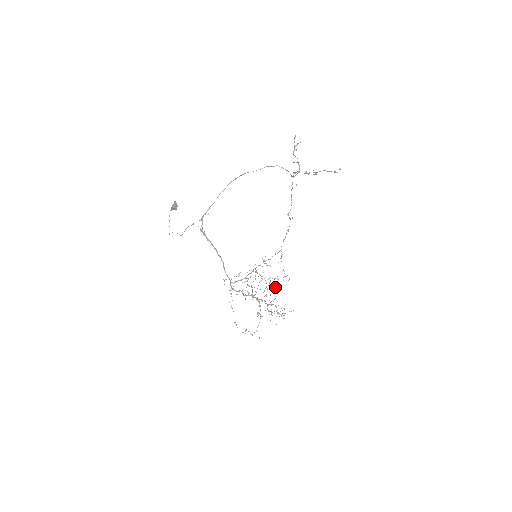
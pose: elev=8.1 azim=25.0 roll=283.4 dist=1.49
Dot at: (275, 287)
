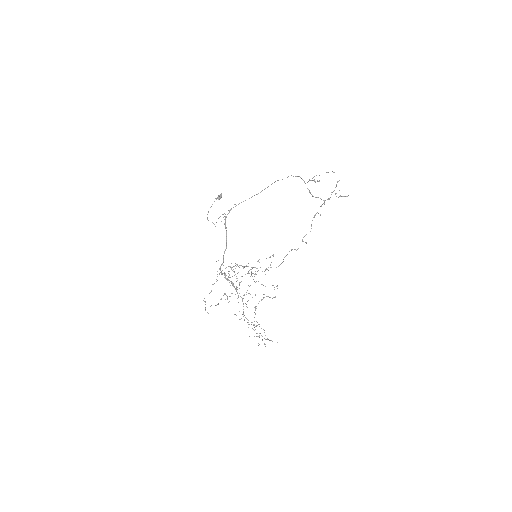
Dot at: occluded
